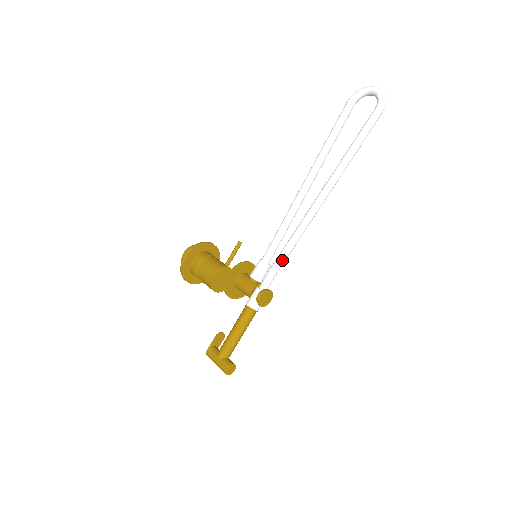
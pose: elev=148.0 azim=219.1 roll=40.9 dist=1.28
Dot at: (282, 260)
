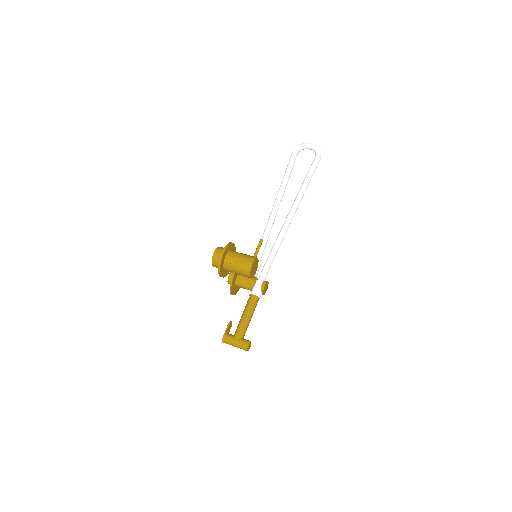
Dot at: (273, 259)
